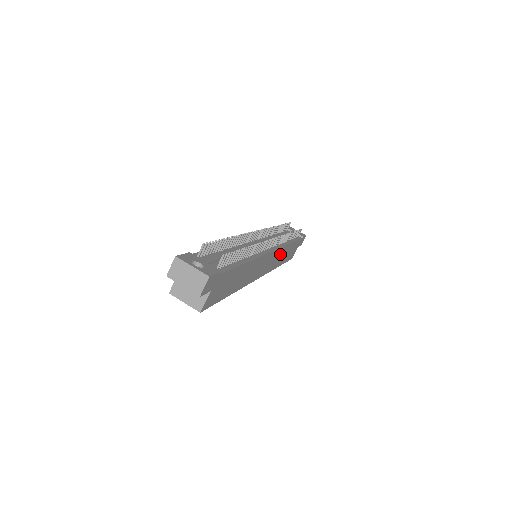
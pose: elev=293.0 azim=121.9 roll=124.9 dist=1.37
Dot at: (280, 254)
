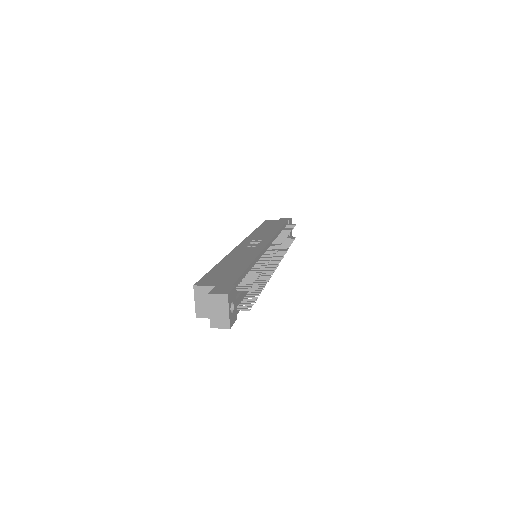
Dot at: occluded
